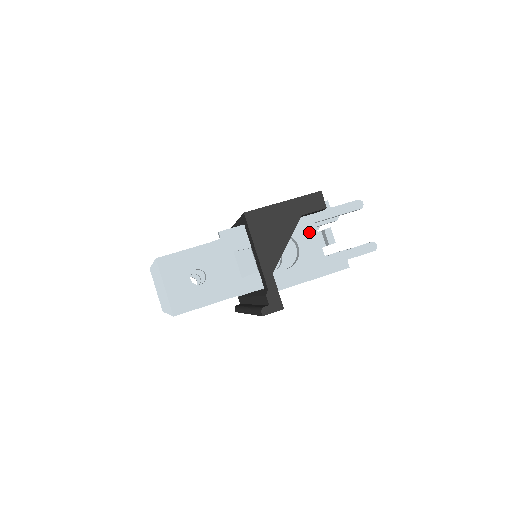
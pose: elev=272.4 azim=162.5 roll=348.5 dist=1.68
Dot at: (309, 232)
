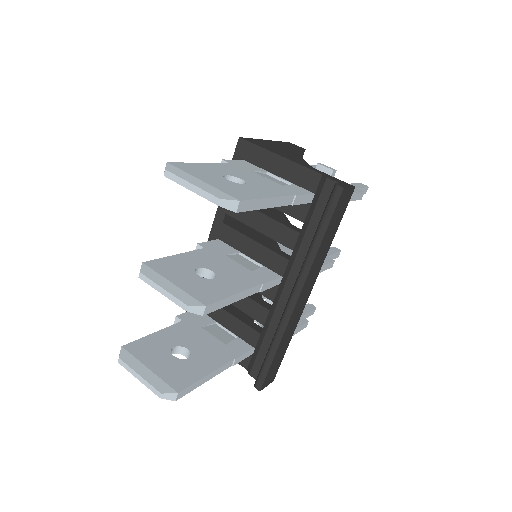
Dot at: occluded
